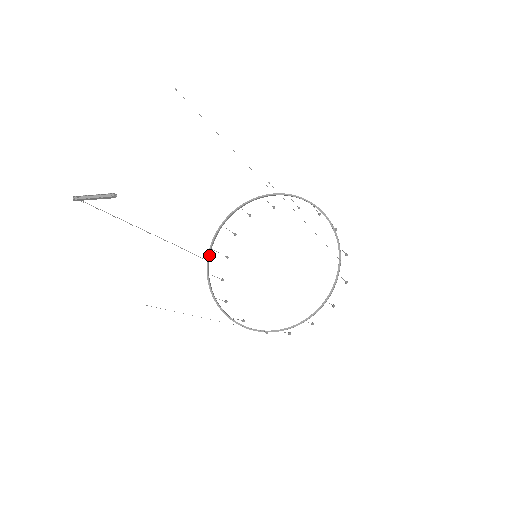
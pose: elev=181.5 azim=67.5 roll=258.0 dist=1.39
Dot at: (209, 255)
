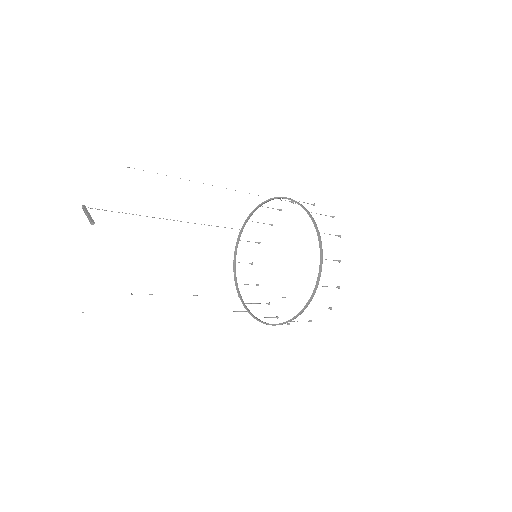
Dot at: (244, 226)
